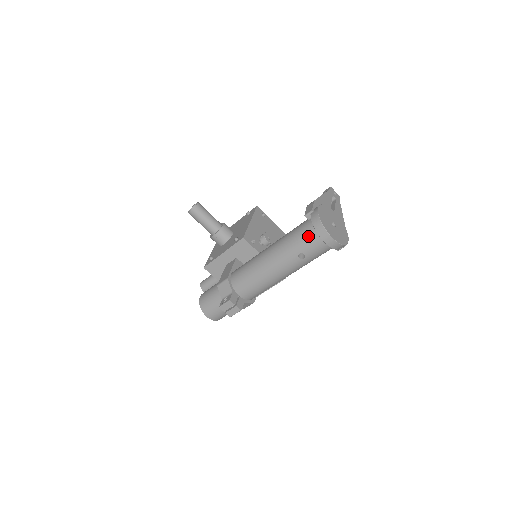
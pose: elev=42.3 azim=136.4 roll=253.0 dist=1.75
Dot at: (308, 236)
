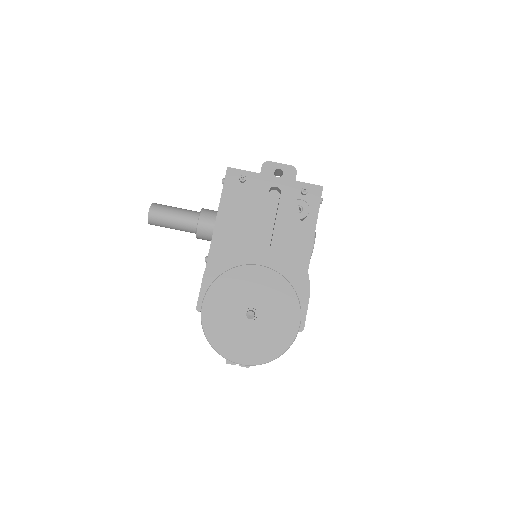
Dot at: occluded
